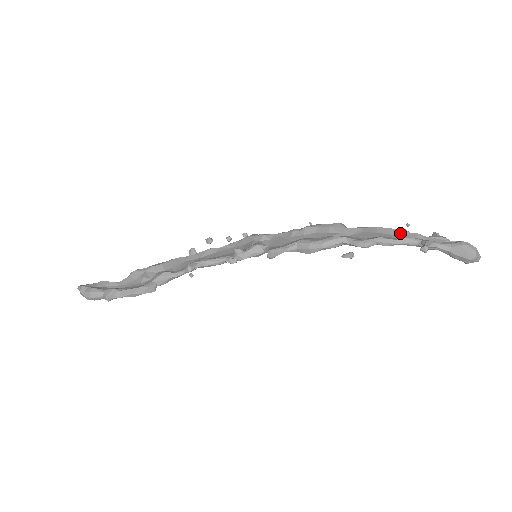
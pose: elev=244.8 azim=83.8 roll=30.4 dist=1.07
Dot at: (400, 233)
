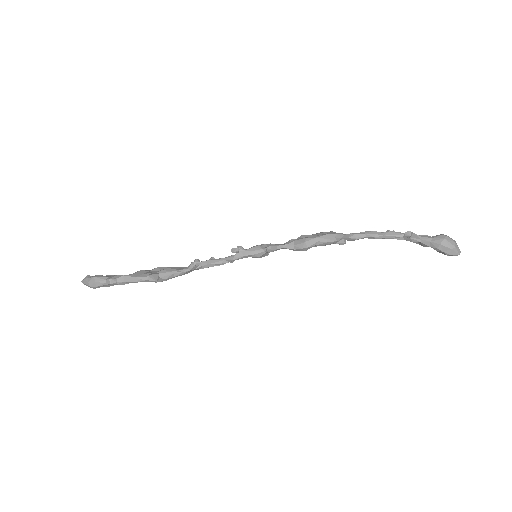
Dot at: occluded
